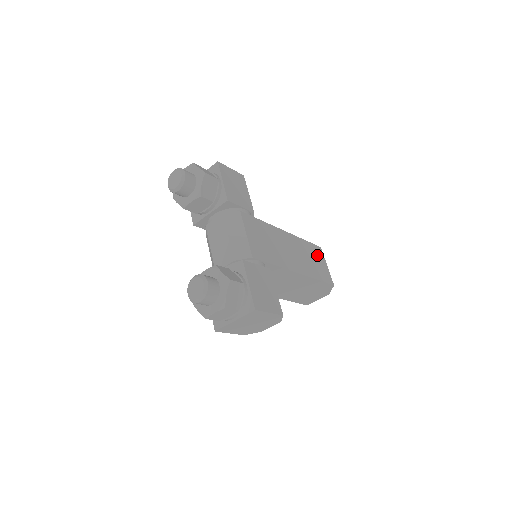
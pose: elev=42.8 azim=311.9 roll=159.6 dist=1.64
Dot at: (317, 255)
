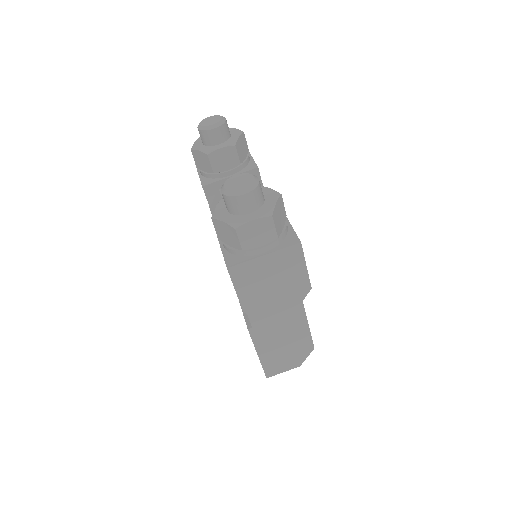
Dot at: occluded
